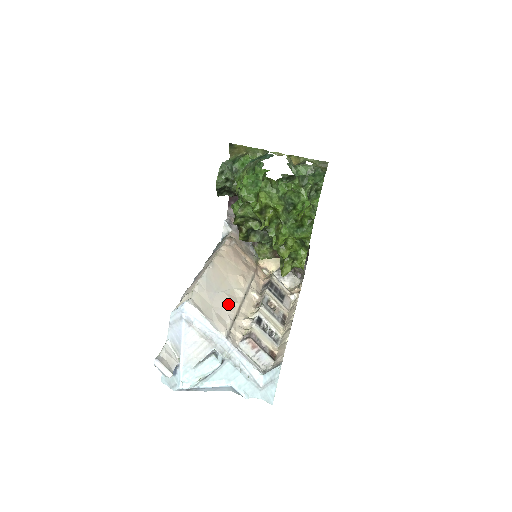
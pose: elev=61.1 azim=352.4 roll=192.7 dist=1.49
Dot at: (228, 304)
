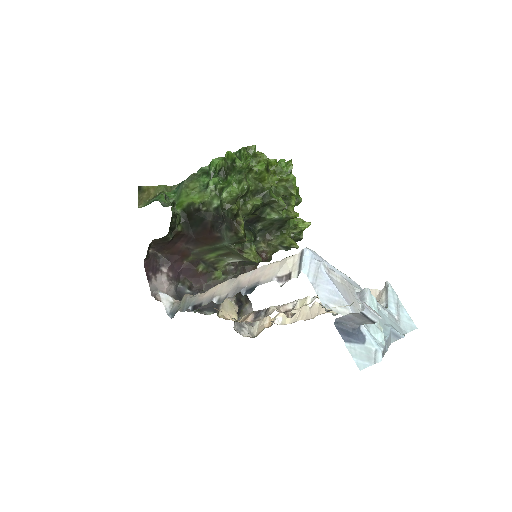
Dot at: occluded
